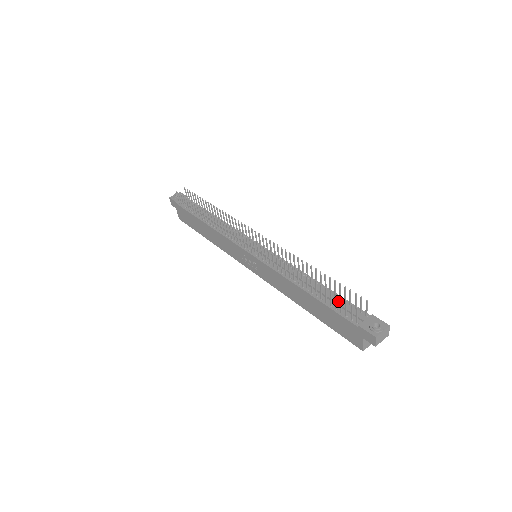
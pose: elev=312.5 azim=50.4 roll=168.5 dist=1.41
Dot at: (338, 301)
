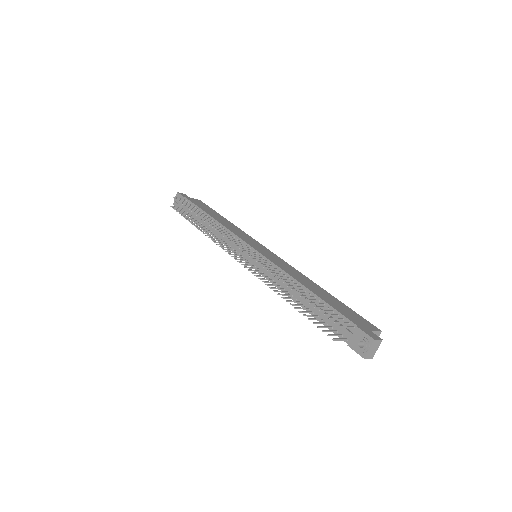
Dot at: (325, 315)
